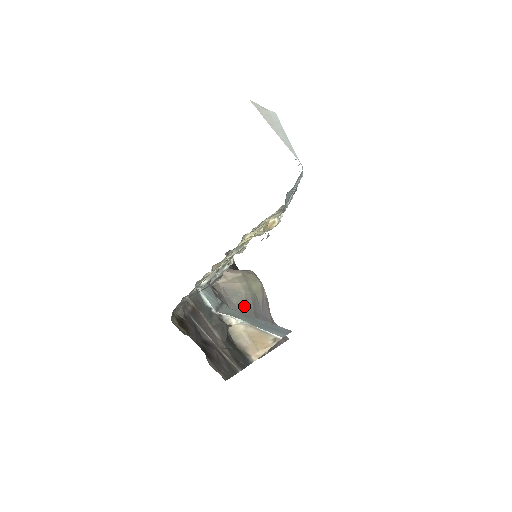
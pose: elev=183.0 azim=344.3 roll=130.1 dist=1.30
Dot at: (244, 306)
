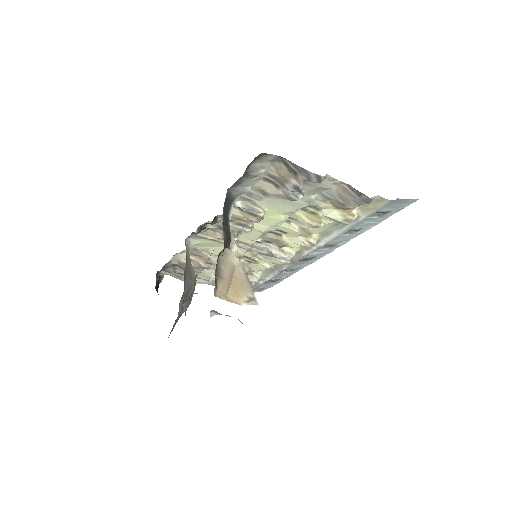
Dot at: (188, 287)
